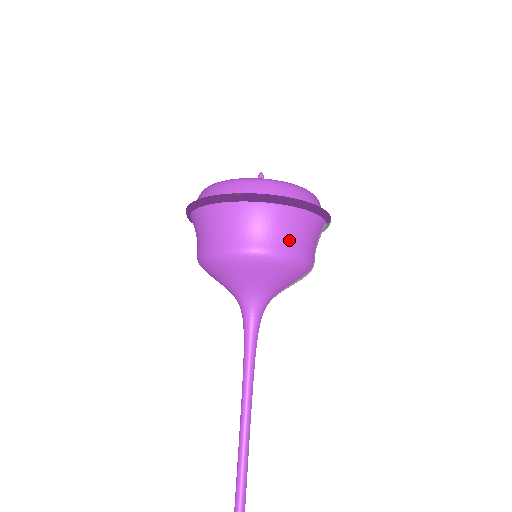
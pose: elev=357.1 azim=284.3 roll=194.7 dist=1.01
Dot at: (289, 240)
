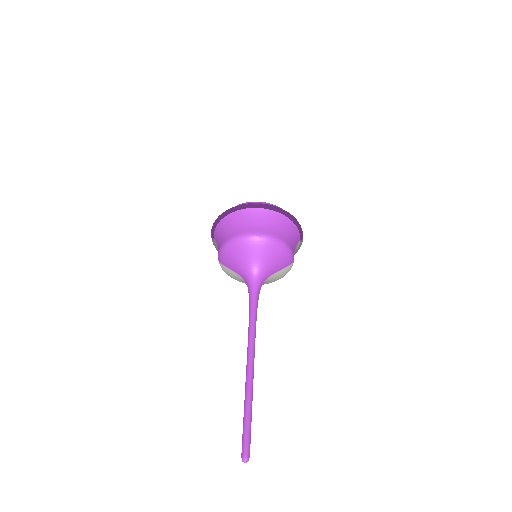
Dot at: (283, 234)
